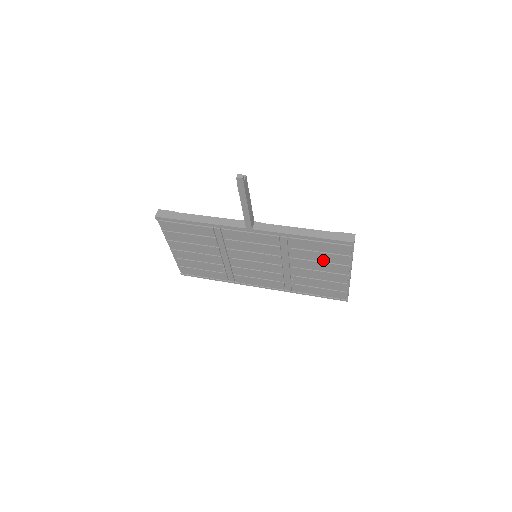
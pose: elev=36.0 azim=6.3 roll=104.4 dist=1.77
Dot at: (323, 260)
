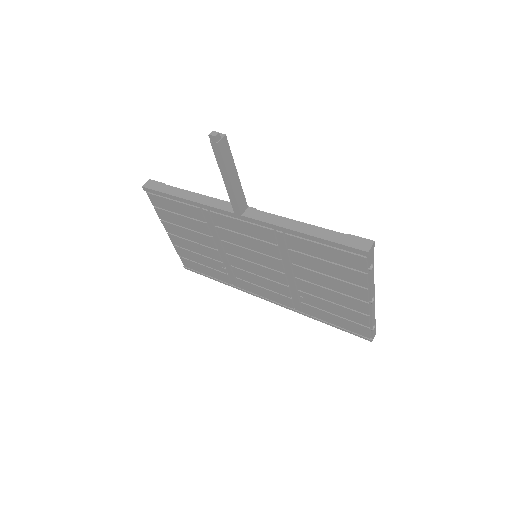
Dot at: (332, 274)
